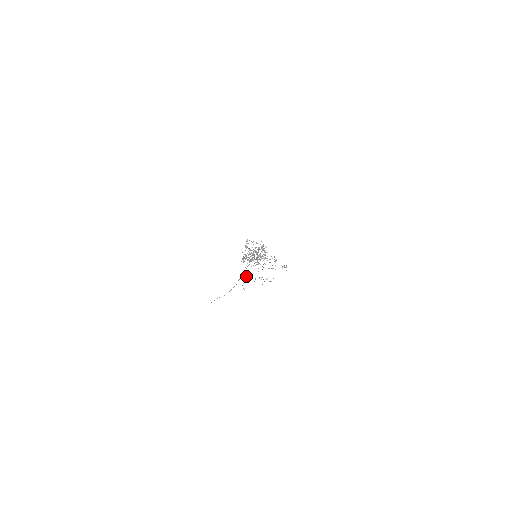
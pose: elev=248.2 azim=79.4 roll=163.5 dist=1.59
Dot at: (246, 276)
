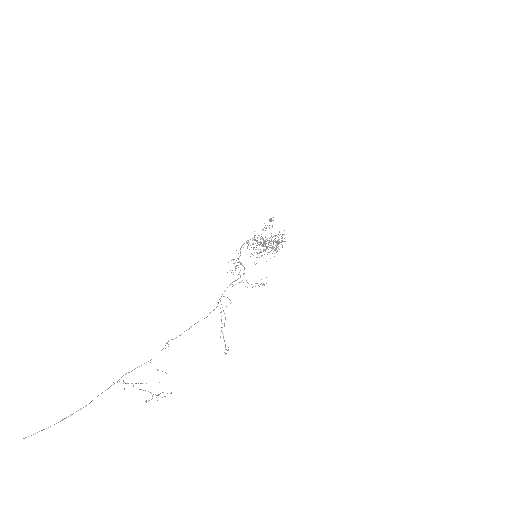
Dot at: (150, 362)
